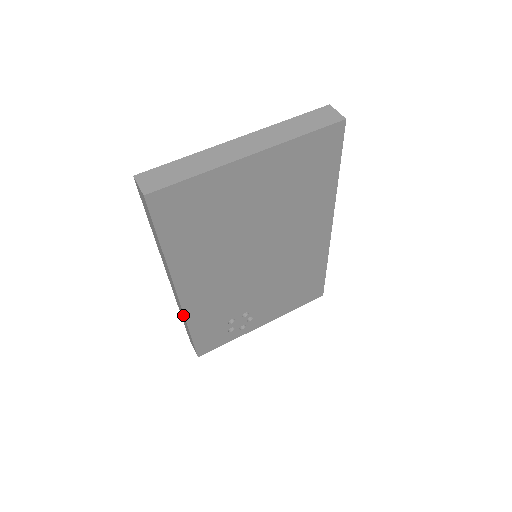
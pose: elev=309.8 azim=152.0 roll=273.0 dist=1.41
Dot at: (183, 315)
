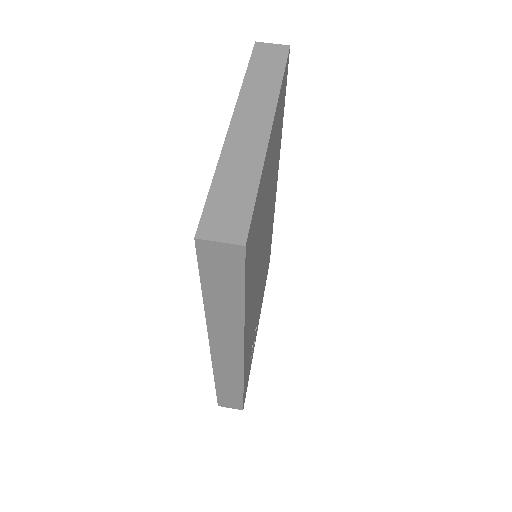
Dot at: (238, 376)
